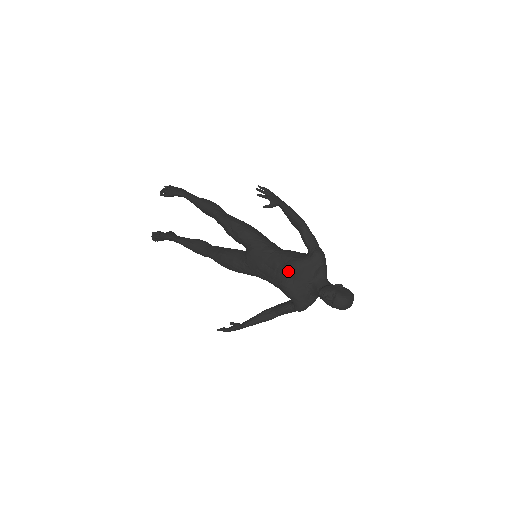
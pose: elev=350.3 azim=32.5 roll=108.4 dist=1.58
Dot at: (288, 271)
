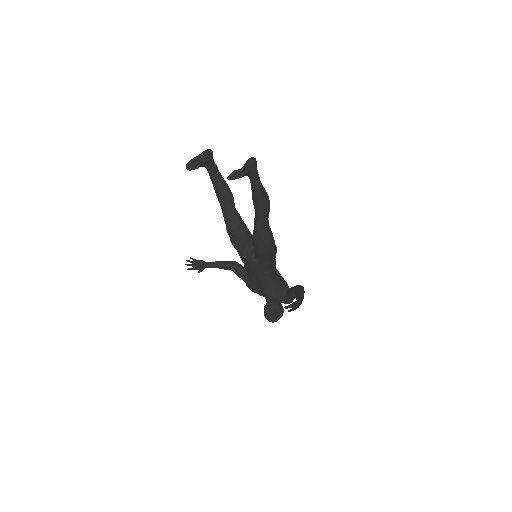
Dot at: (263, 293)
